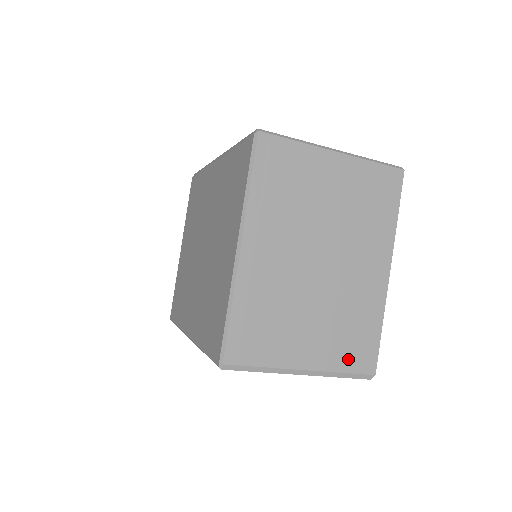
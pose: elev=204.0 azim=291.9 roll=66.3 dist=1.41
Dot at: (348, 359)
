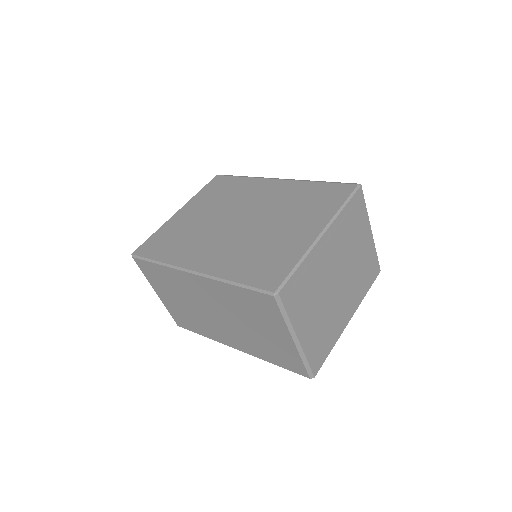
Dot at: (313, 354)
